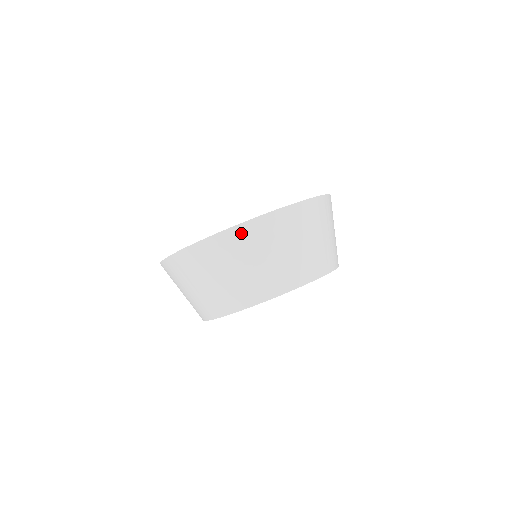
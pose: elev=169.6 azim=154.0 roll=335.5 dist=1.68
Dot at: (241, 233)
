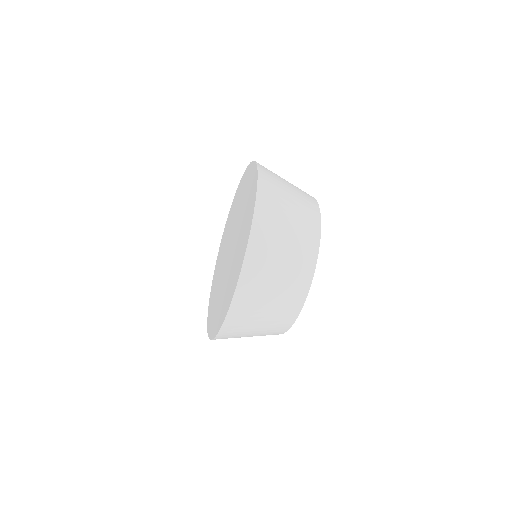
Dot at: (254, 251)
